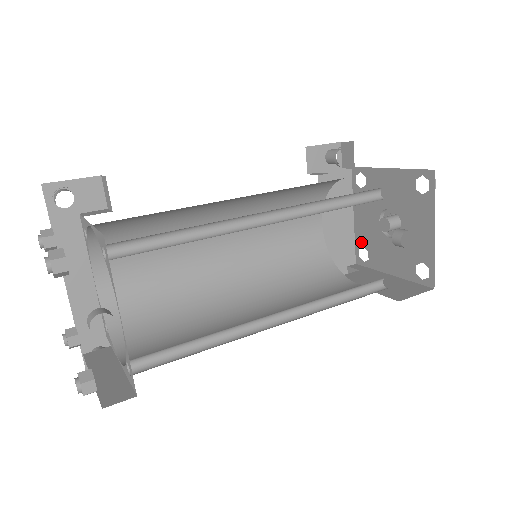
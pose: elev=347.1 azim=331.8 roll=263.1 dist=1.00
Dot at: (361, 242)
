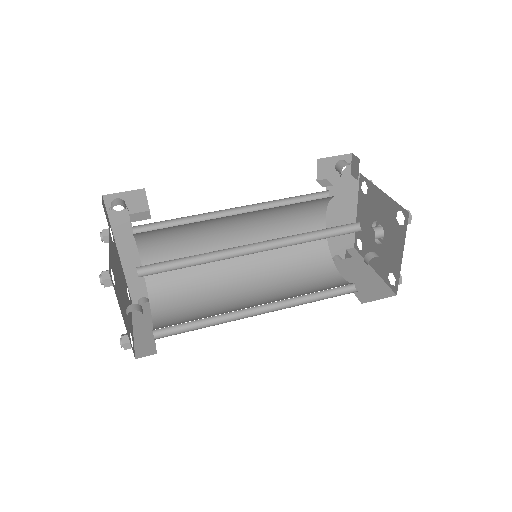
Dot at: (359, 234)
